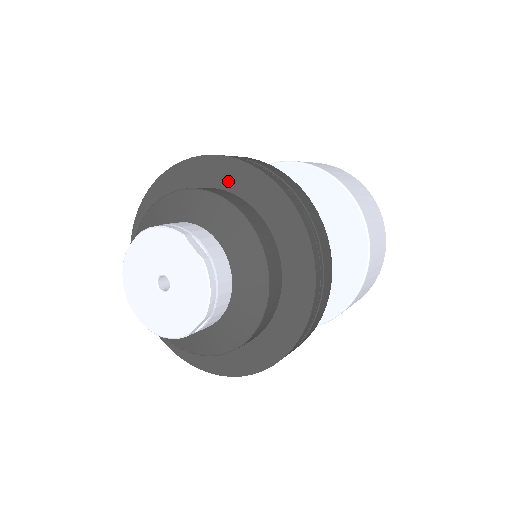
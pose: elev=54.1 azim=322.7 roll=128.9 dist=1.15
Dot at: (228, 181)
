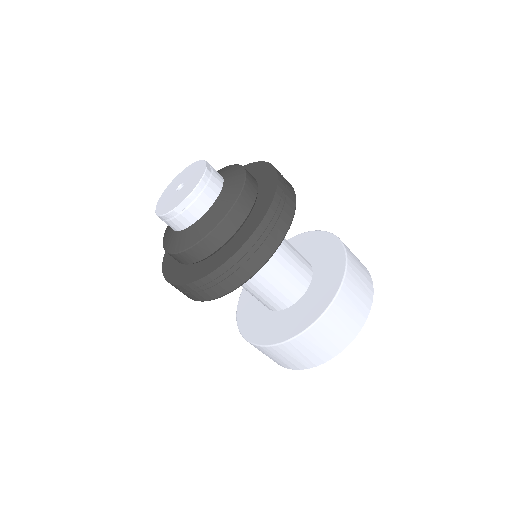
Dot at: (252, 173)
